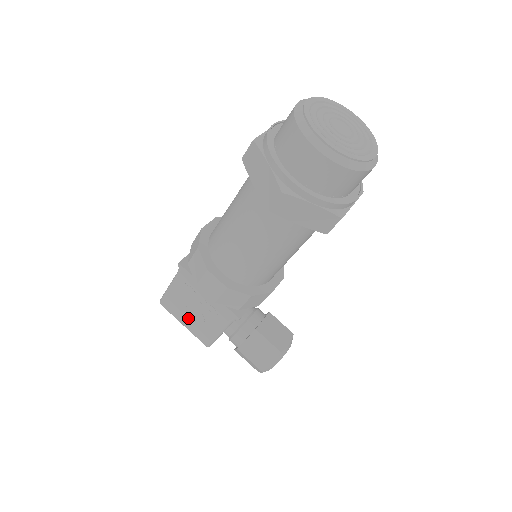
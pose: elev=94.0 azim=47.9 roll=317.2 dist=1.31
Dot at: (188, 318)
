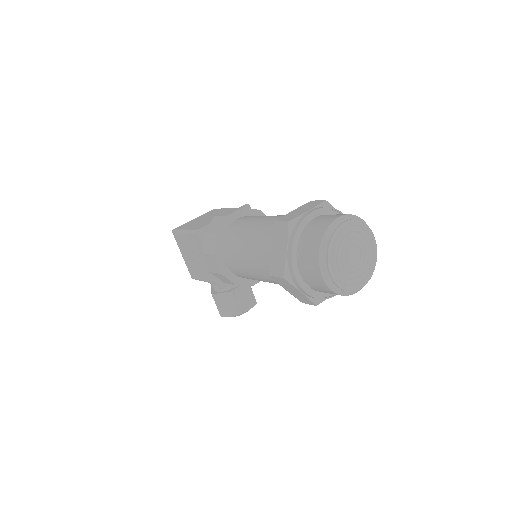
Dot at: (187, 256)
